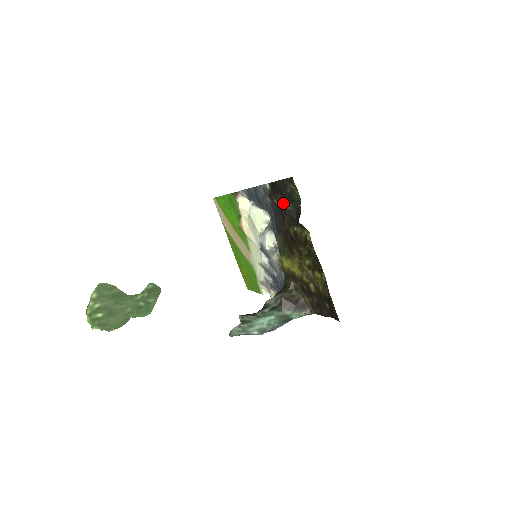
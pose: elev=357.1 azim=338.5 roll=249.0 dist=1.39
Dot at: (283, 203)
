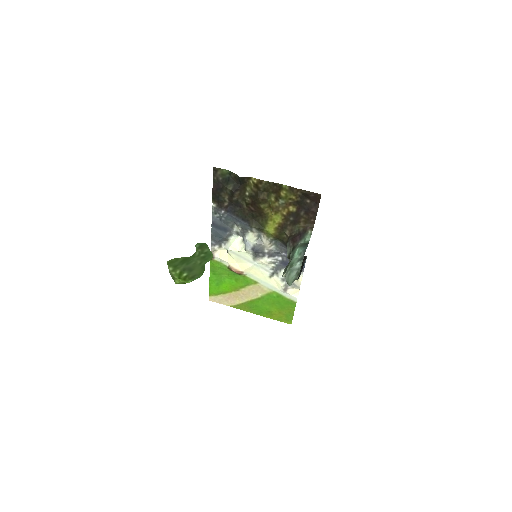
Dot at: (228, 193)
